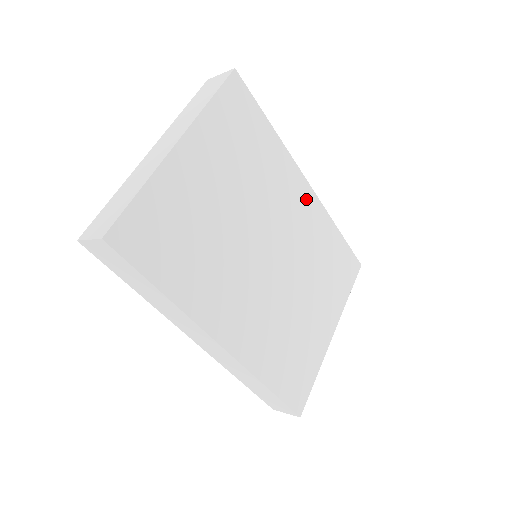
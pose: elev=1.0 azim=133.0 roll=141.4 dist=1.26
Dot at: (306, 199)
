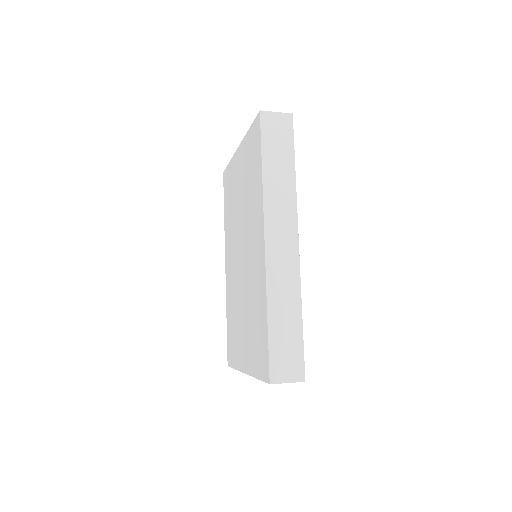
Dot at: occluded
